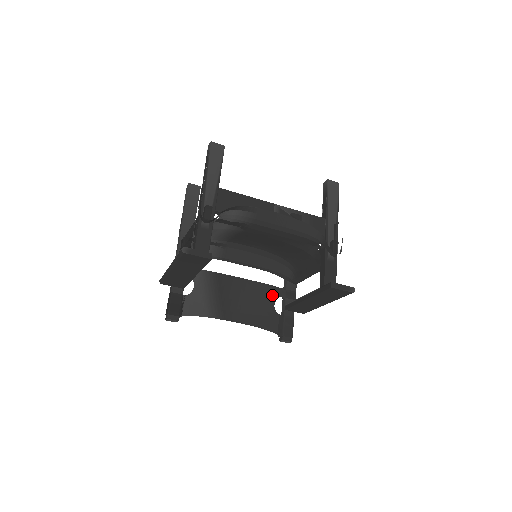
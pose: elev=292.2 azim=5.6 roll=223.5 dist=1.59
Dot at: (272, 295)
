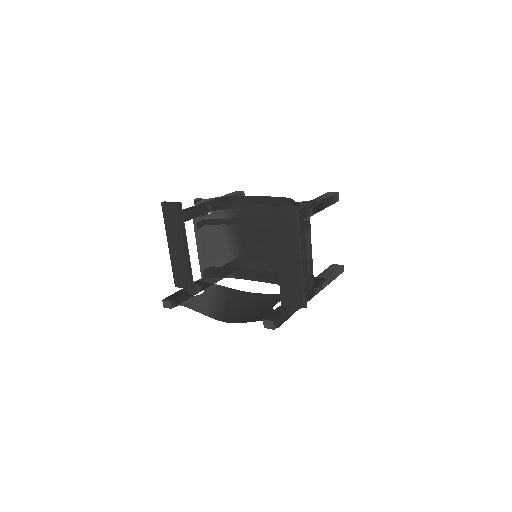
Dot at: (276, 300)
